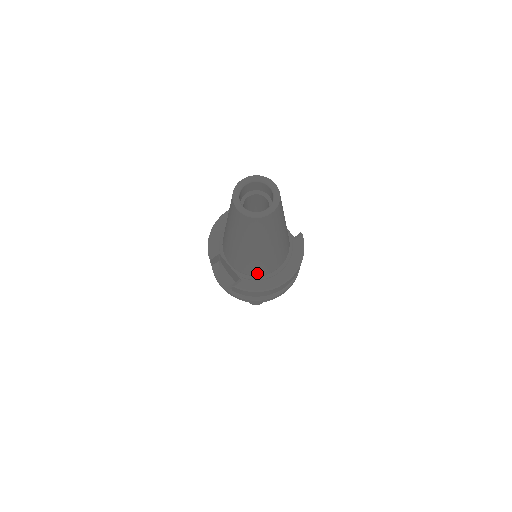
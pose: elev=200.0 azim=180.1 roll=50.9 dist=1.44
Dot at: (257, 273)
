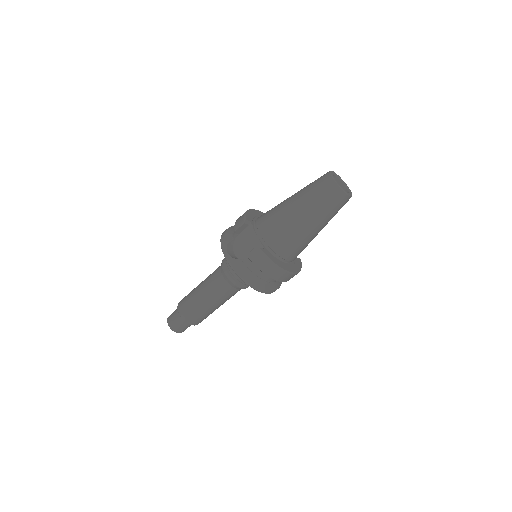
Dot at: (279, 250)
